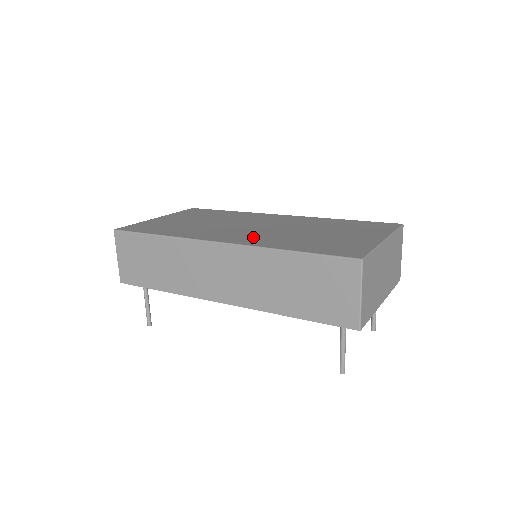
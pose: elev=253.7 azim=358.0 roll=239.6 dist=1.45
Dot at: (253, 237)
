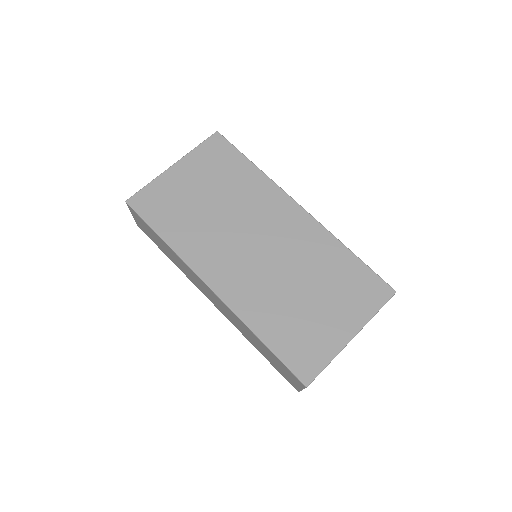
Dot at: (243, 285)
